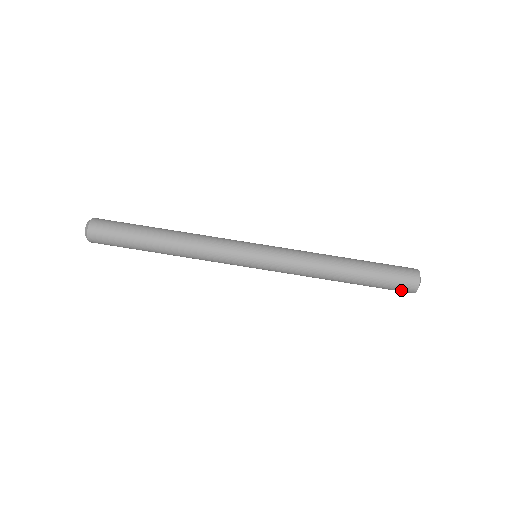
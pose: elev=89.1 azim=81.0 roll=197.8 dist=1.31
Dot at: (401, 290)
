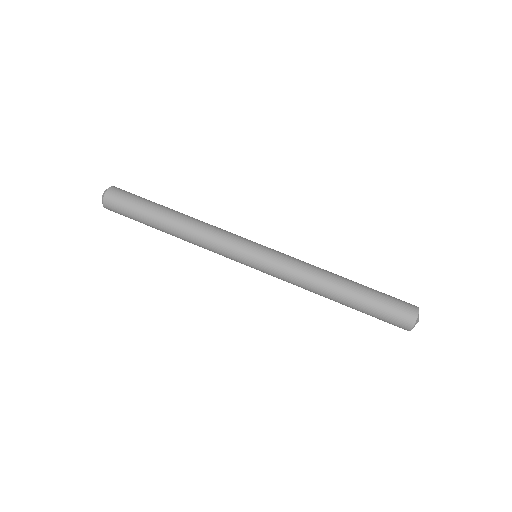
Dot at: (393, 324)
